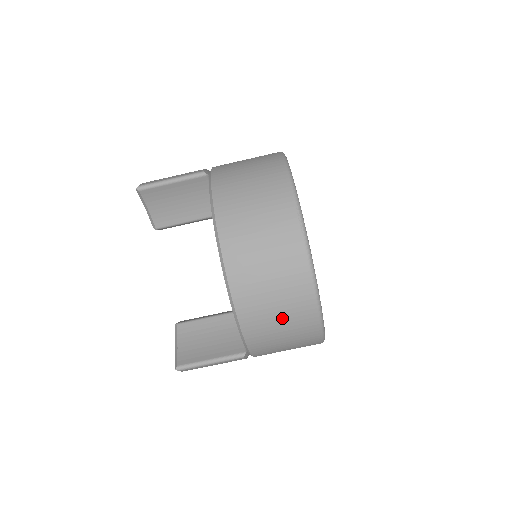
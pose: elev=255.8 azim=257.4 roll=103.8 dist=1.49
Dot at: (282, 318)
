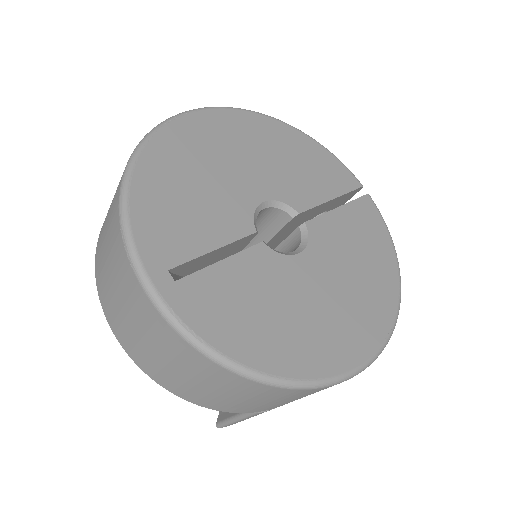
Dot at: (205, 385)
